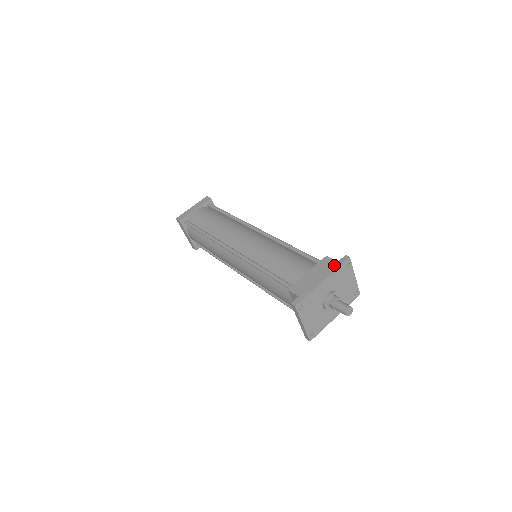
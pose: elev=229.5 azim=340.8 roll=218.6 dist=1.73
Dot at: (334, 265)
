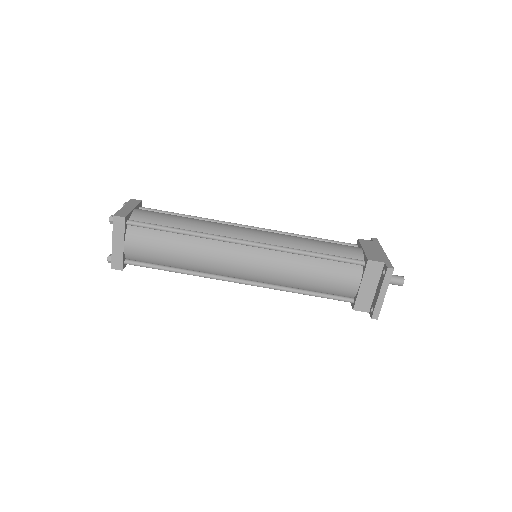
Dot at: (375, 243)
